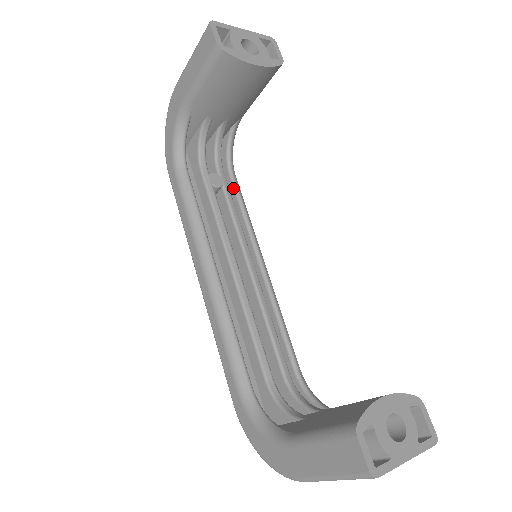
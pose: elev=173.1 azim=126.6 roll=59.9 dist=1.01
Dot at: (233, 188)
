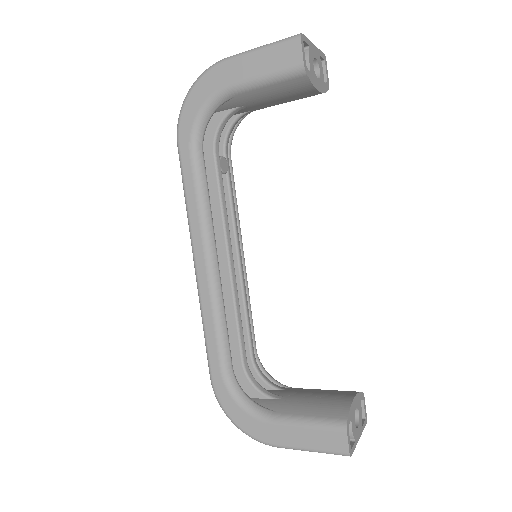
Dot at: occluded
